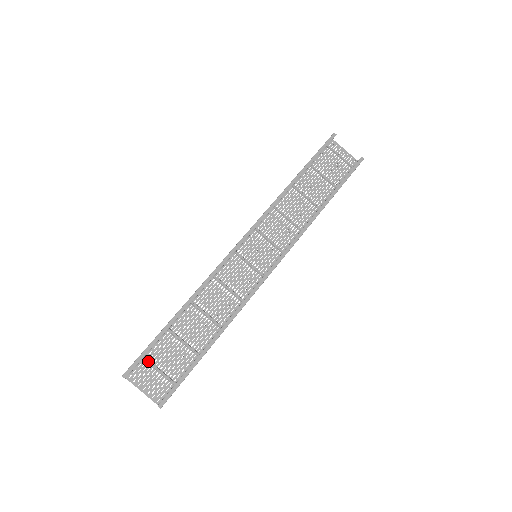
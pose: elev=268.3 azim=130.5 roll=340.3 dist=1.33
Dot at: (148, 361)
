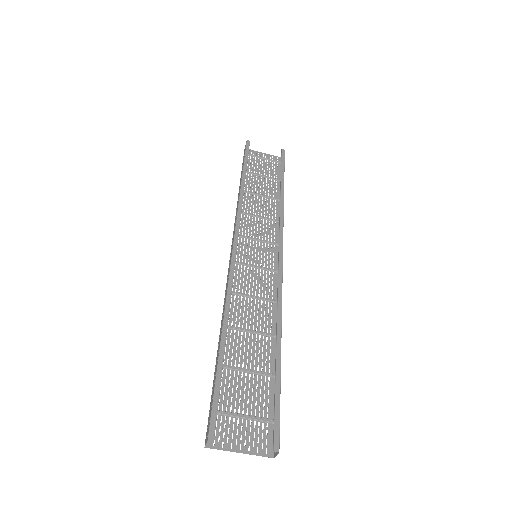
Dot at: (223, 412)
